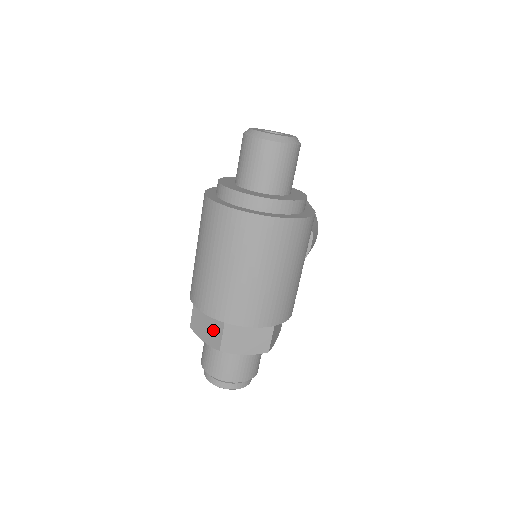
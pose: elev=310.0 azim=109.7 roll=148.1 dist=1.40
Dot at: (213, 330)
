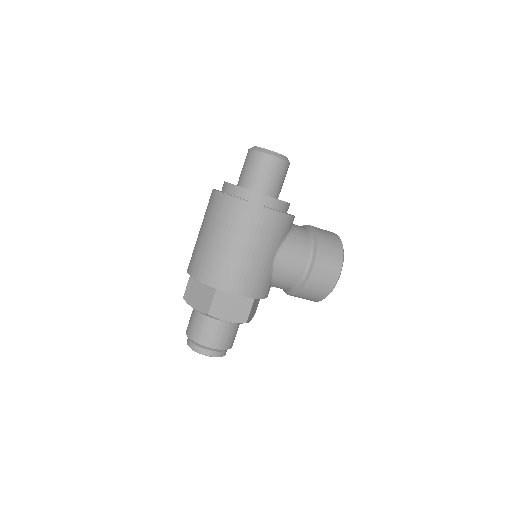
Dot at: occluded
